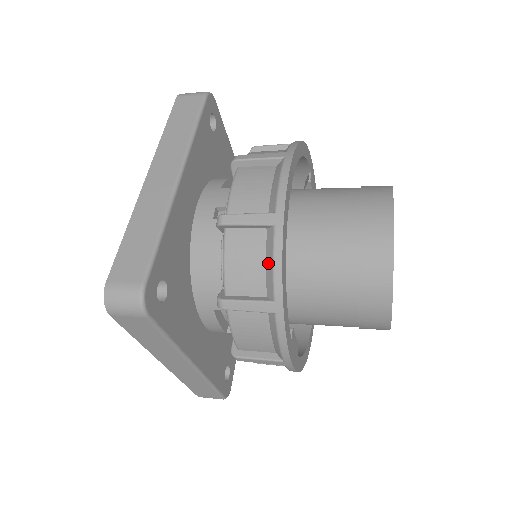
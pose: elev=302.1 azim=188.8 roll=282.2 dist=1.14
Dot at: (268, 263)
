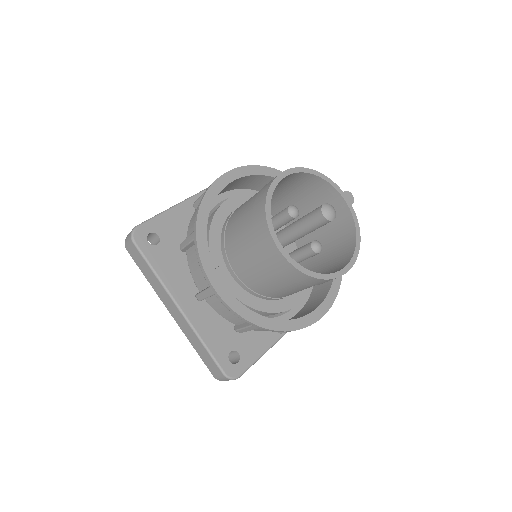
Dot at: occluded
